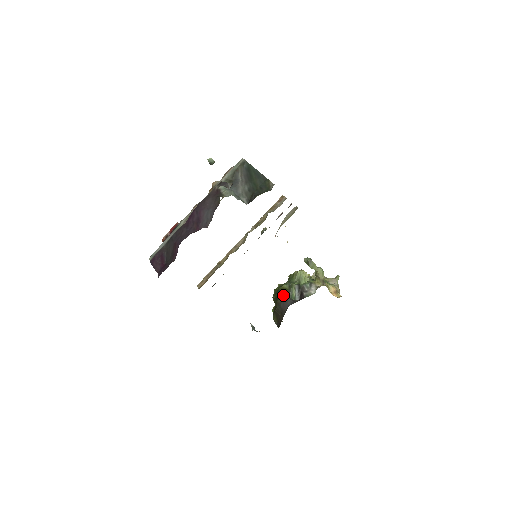
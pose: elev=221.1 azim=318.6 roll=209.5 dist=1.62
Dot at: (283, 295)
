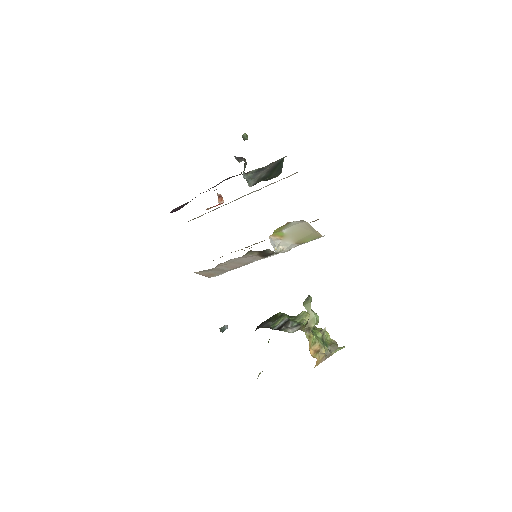
Dot at: (270, 319)
